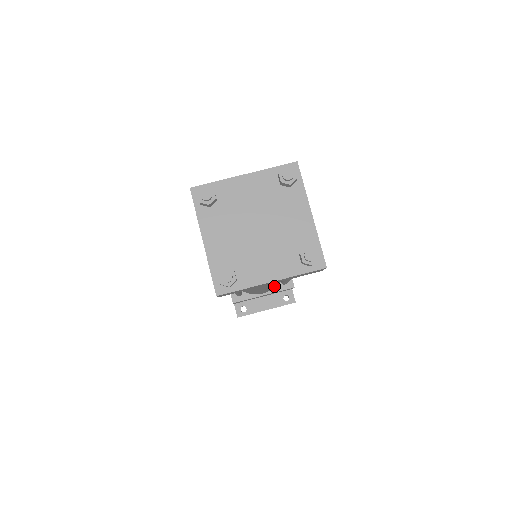
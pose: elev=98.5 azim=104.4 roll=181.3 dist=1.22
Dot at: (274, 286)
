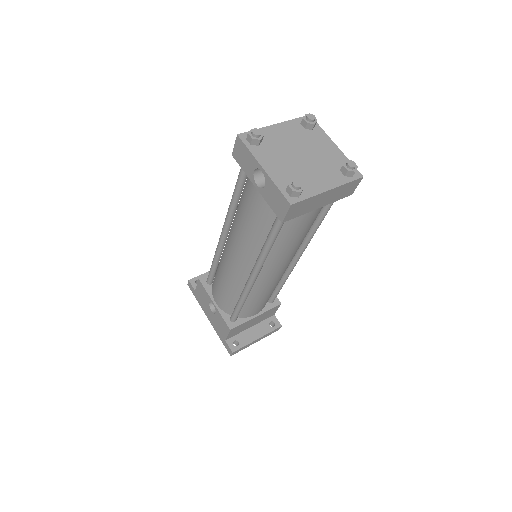
Dot at: (275, 286)
